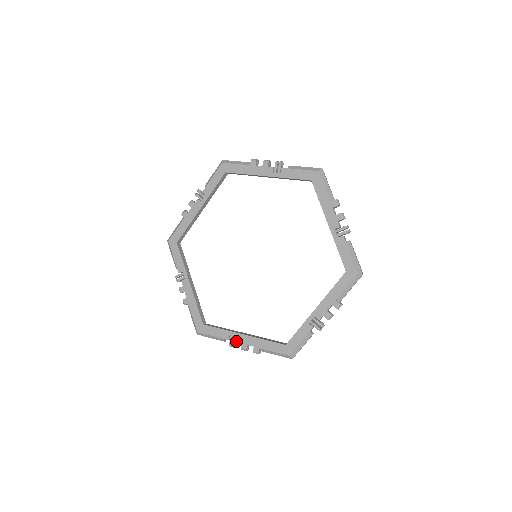
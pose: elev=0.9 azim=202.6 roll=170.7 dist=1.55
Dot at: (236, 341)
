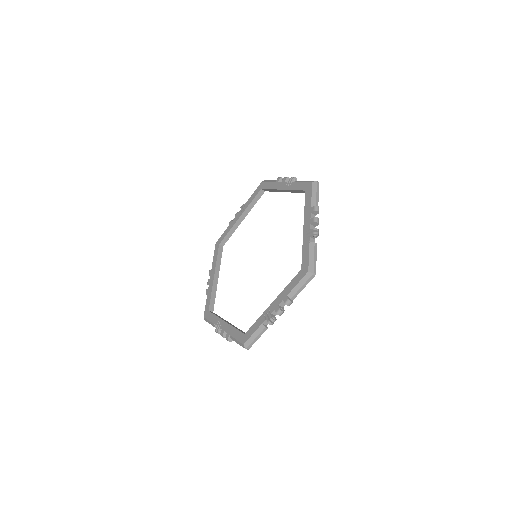
Dot at: (271, 315)
